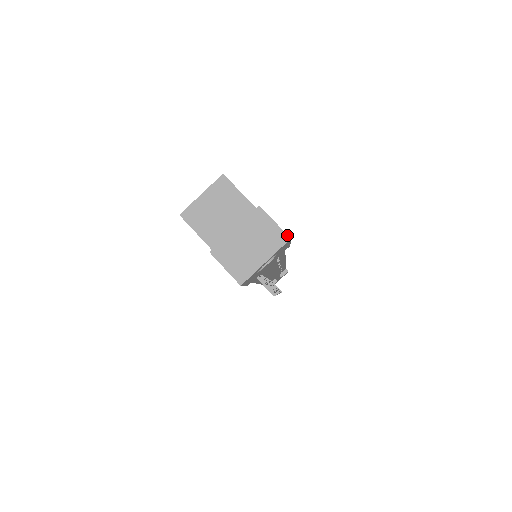
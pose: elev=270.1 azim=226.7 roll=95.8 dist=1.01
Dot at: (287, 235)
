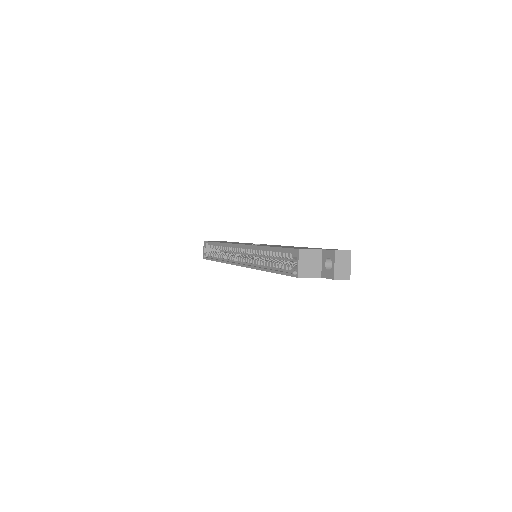
Dot at: (350, 251)
